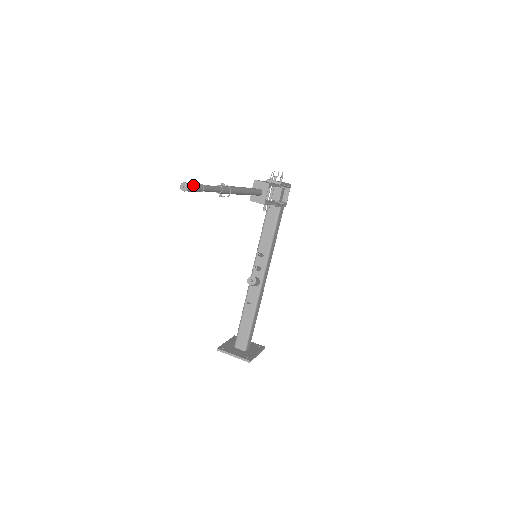
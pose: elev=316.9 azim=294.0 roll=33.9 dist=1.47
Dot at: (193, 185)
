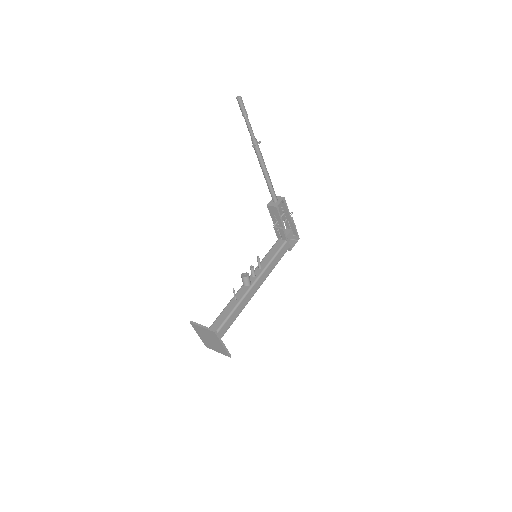
Dot at: (243, 103)
